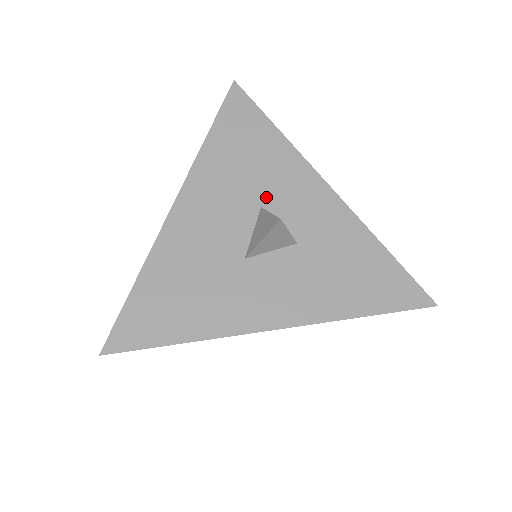
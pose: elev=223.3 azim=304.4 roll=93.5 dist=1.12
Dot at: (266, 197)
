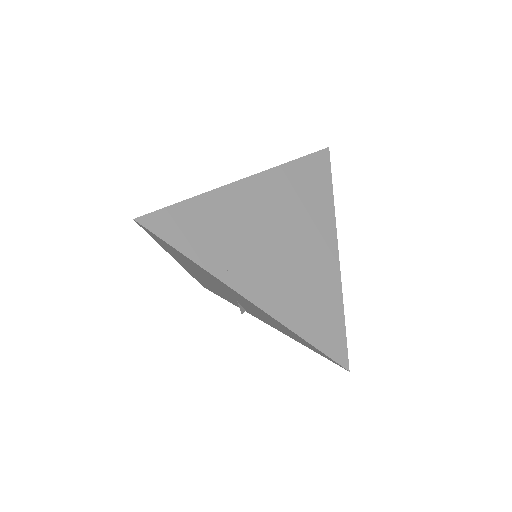
Dot at: occluded
